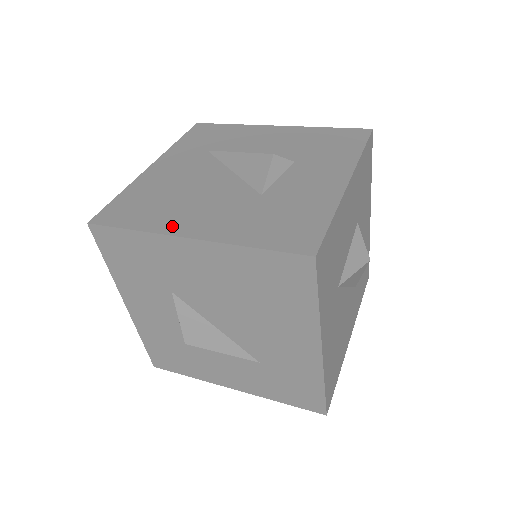
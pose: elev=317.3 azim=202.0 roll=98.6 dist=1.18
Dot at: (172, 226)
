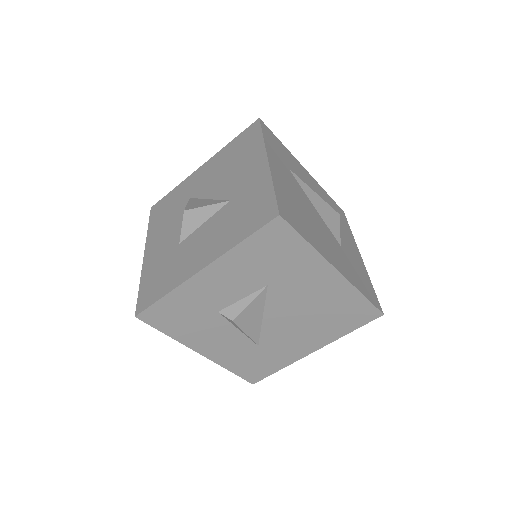
Dot at: (325, 252)
